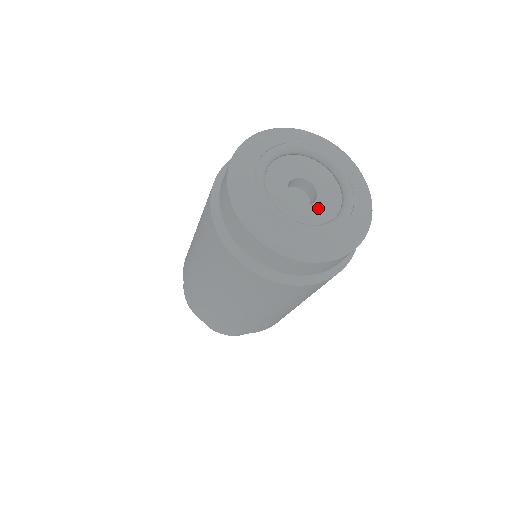
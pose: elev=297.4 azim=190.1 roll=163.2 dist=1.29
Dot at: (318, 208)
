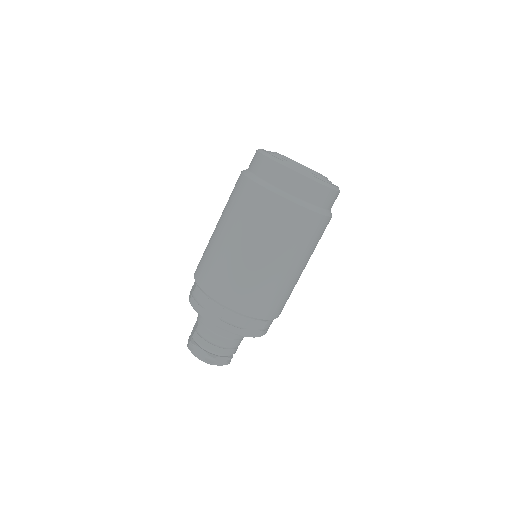
Dot at: occluded
